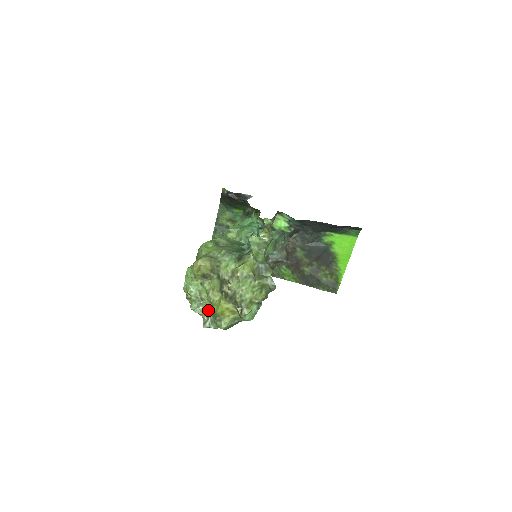
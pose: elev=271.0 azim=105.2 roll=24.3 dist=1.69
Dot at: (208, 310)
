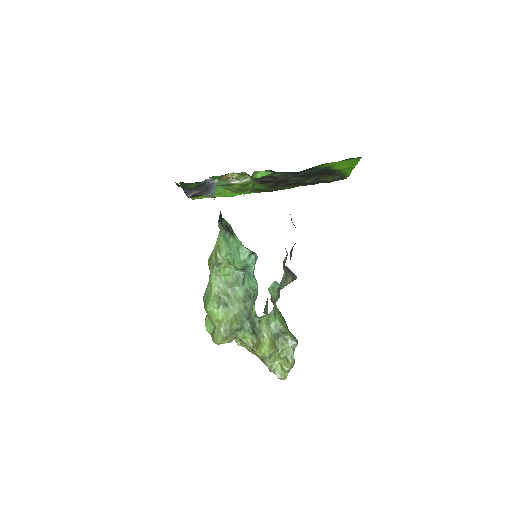
Dot at: occluded
